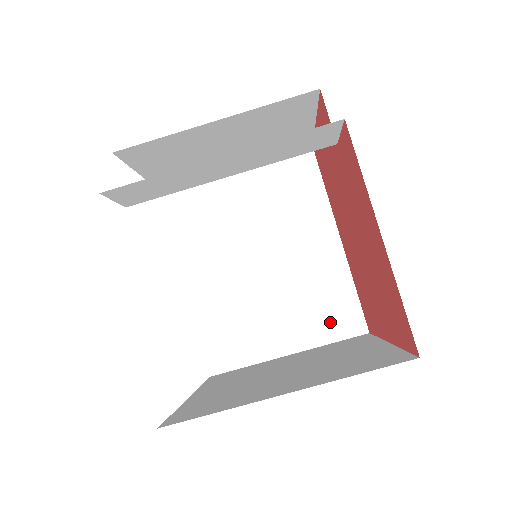
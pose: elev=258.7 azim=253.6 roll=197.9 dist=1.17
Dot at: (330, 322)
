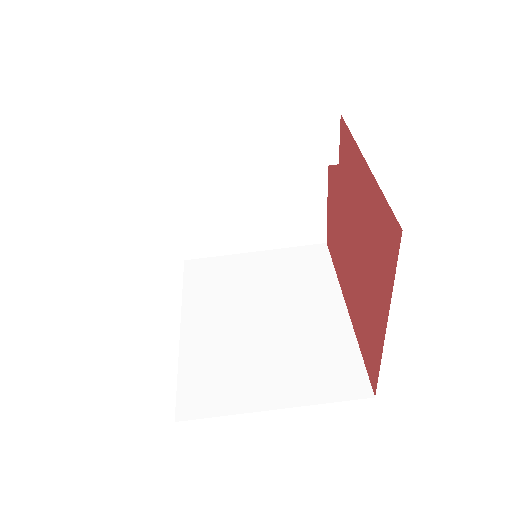
Dot at: (329, 381)
